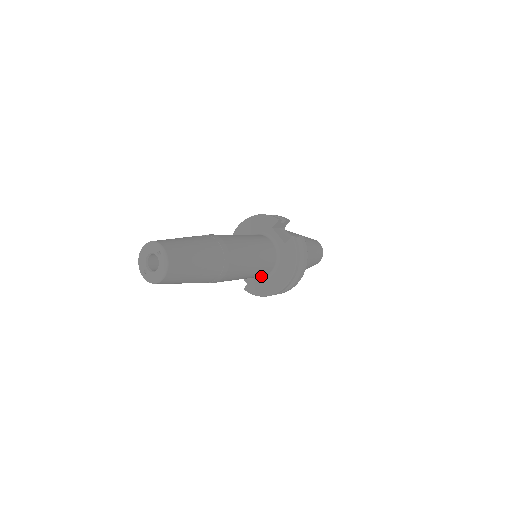
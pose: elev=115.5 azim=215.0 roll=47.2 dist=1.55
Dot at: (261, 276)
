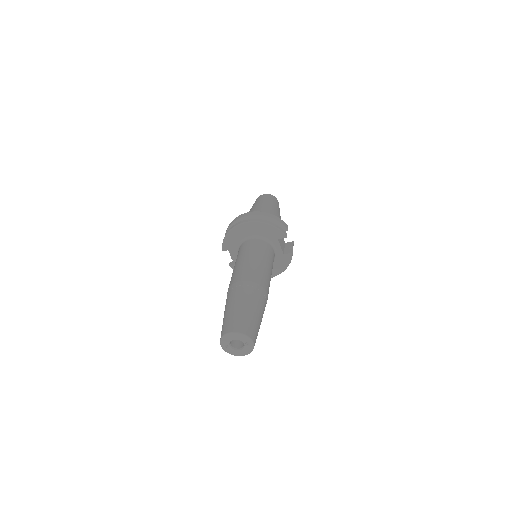
Dot at: occluded
